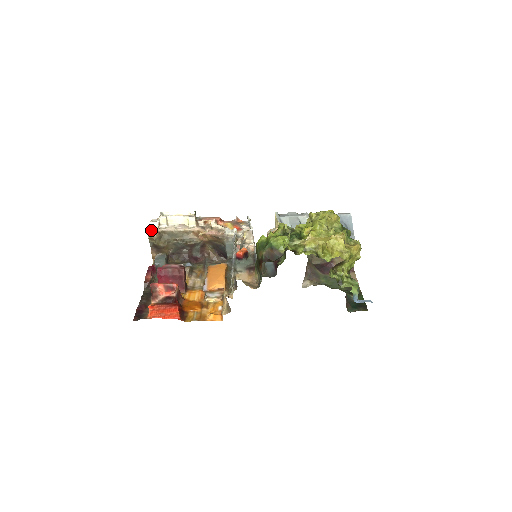
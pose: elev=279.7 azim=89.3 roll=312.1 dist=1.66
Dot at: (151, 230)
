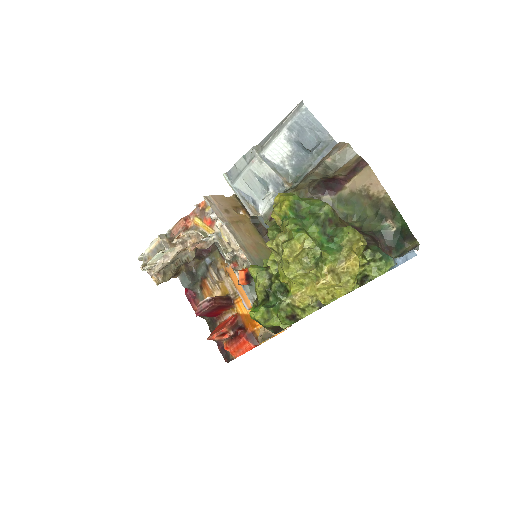
Dot at: (151, 275)
